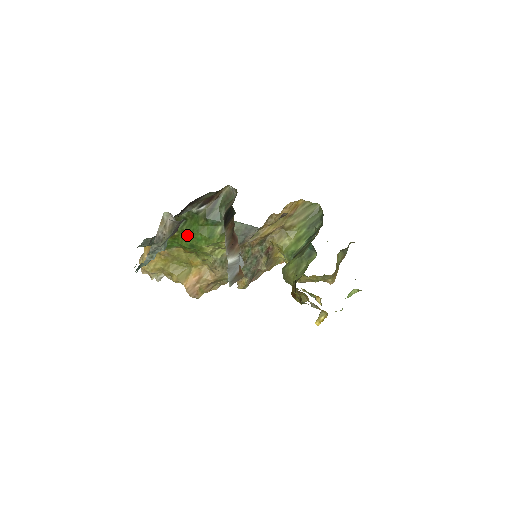
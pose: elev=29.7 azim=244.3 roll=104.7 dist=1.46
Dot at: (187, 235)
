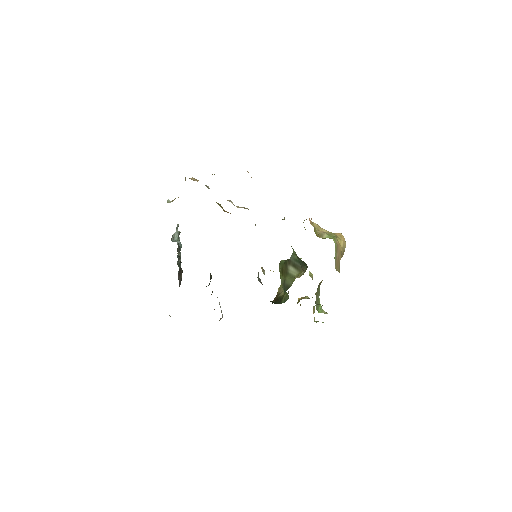
Dot at: occluded
